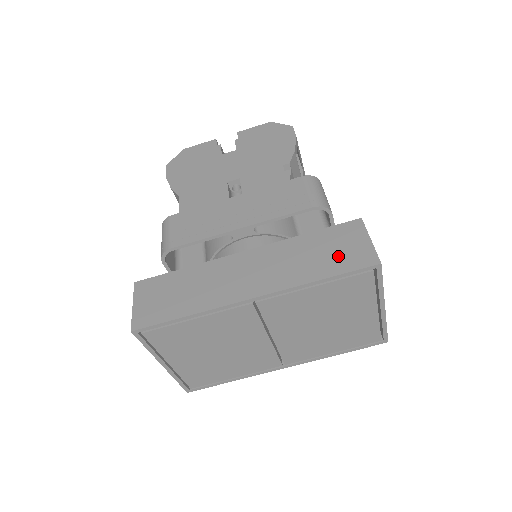
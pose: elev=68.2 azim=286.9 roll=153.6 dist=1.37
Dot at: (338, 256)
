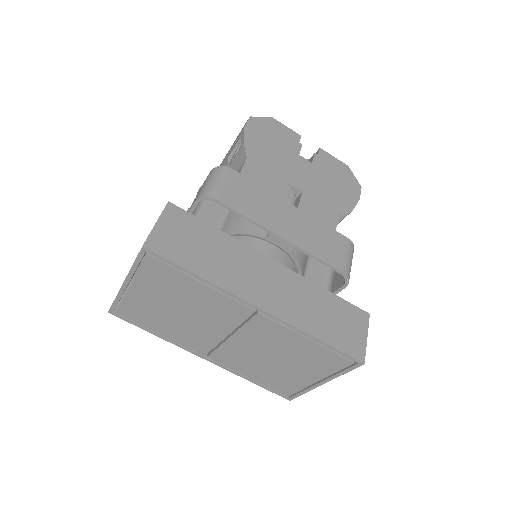
Dot at: (340, 331)
